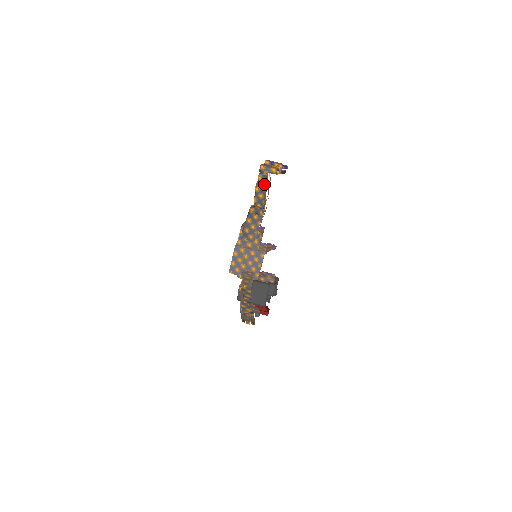
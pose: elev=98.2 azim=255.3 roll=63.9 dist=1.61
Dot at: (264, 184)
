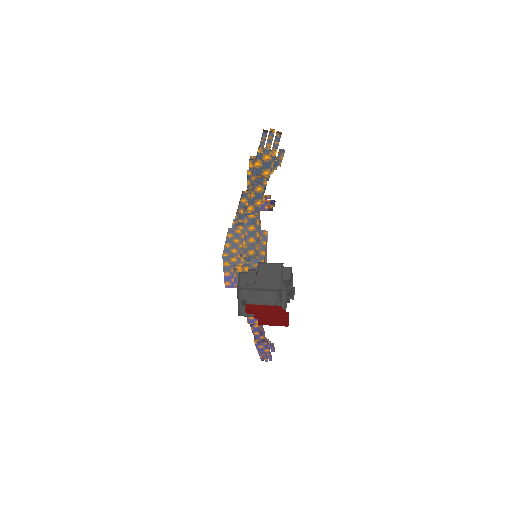
Dot at: occluded
